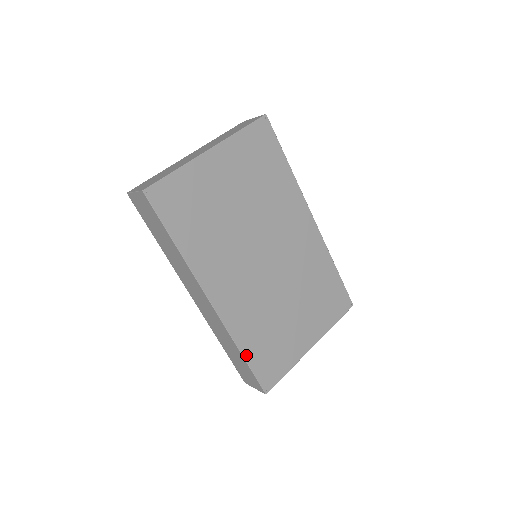
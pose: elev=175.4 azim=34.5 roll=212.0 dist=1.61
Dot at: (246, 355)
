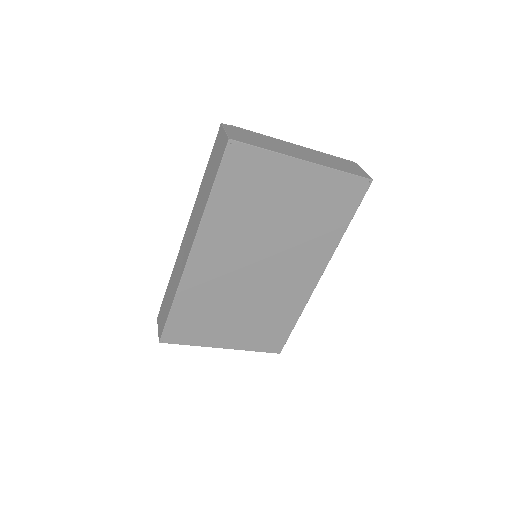
Dot at: (175, 307)
